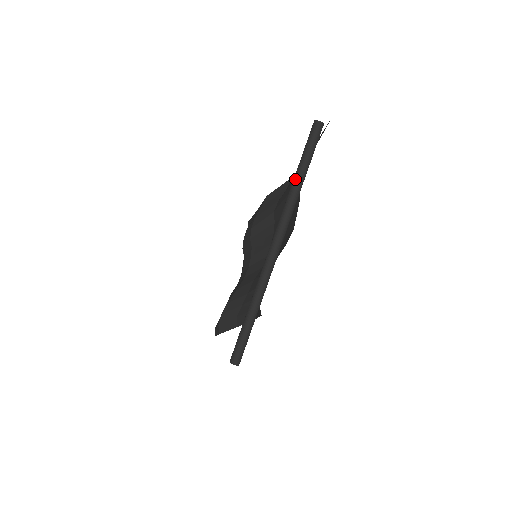
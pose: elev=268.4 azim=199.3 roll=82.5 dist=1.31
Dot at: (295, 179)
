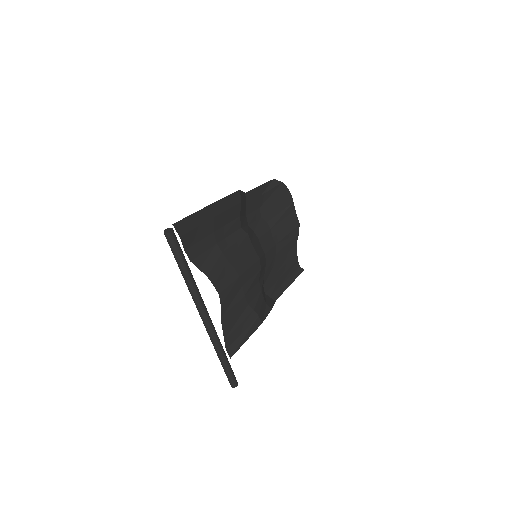
Dot at: occluded
